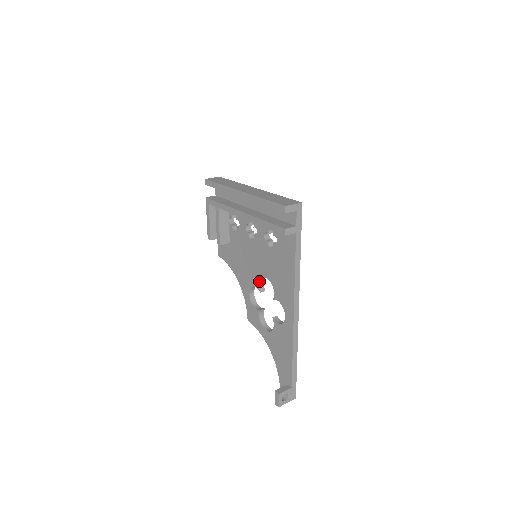
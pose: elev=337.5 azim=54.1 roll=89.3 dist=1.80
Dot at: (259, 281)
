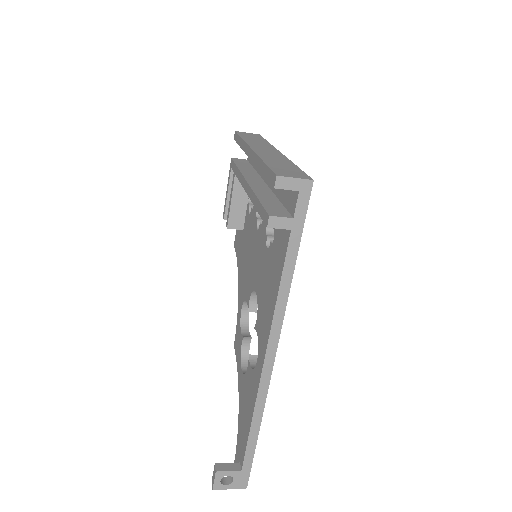
Dot at: (250, 294)
